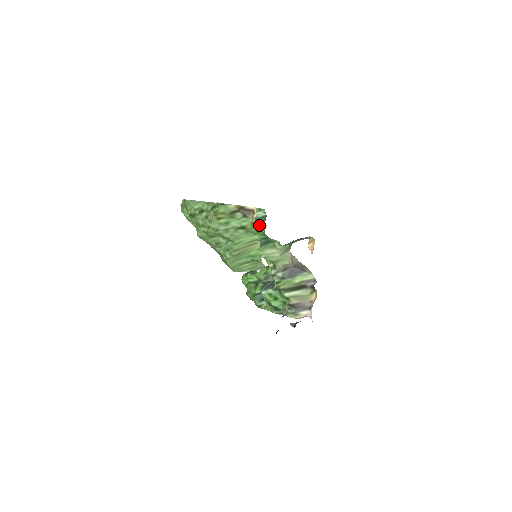
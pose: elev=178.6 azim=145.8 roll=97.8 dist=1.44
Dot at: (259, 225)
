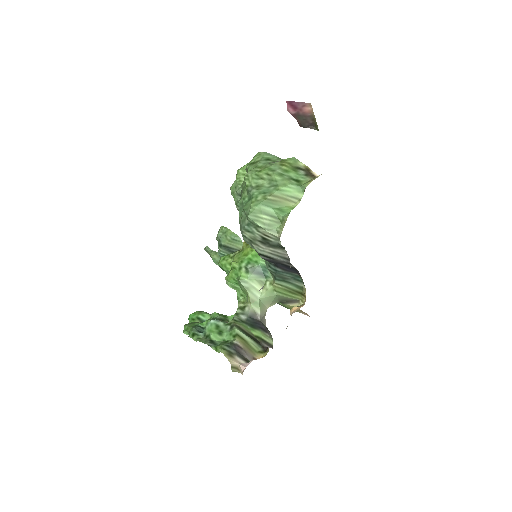
Dot at: occluded
